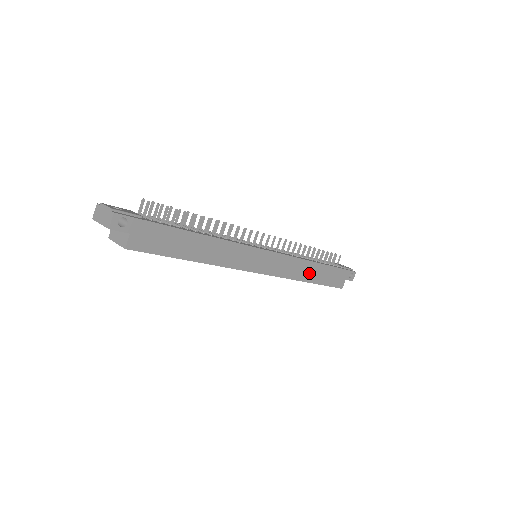
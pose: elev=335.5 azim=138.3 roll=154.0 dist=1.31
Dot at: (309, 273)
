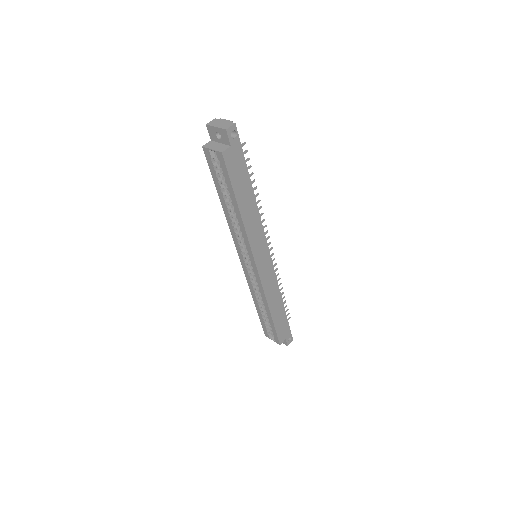
Dot at: (275, 304)
